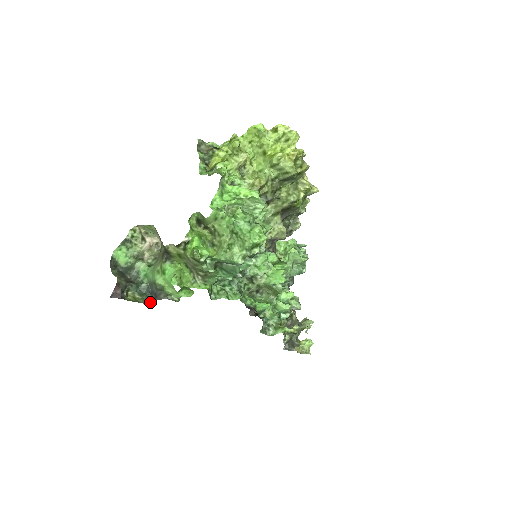
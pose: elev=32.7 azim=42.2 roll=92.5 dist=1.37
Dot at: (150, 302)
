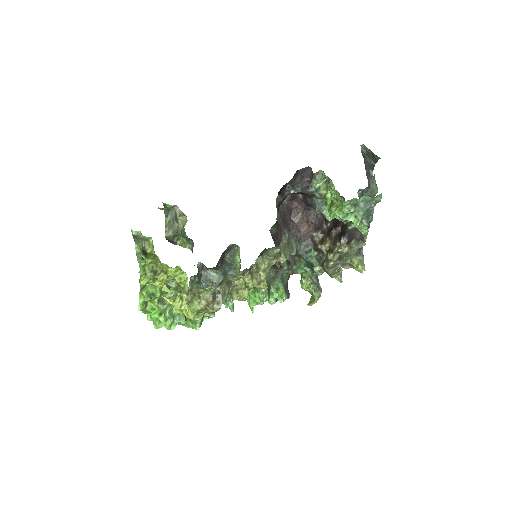
Dot at: (192, 250)
